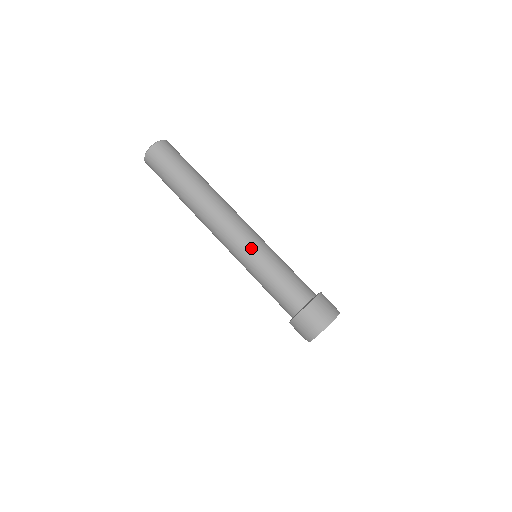
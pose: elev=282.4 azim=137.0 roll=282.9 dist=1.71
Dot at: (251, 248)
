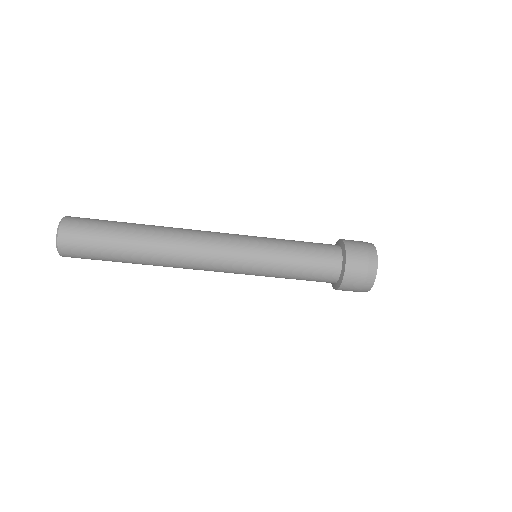
Dot at: (250, 255)
